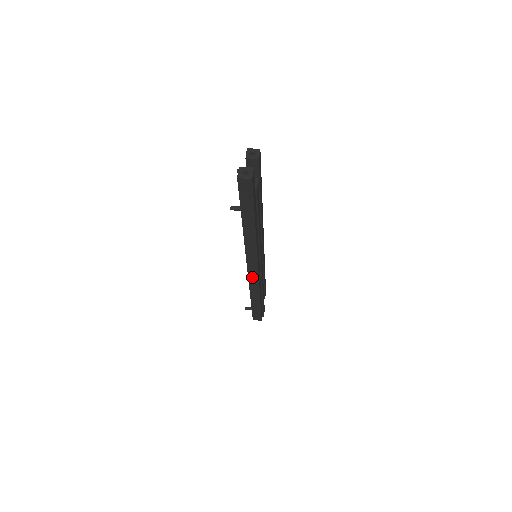
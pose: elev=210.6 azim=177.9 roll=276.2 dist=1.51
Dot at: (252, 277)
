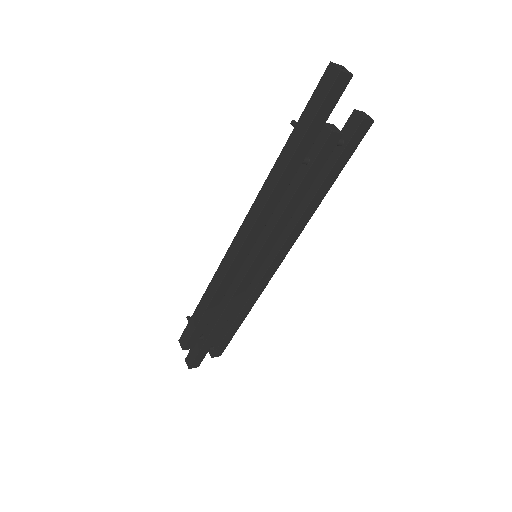
Dot at: (229, 255)
